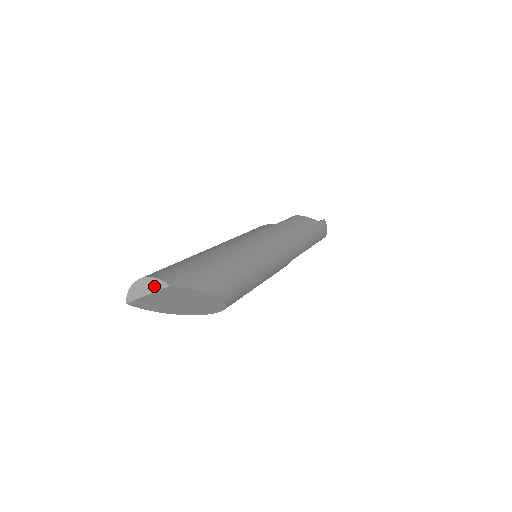
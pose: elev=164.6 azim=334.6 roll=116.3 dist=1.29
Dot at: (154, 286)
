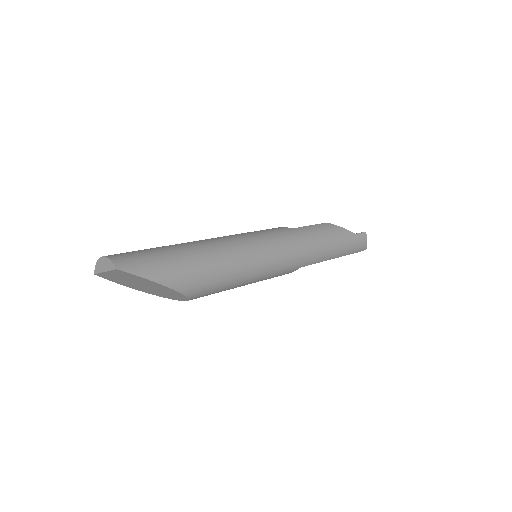
Dot at: (108, 266)
